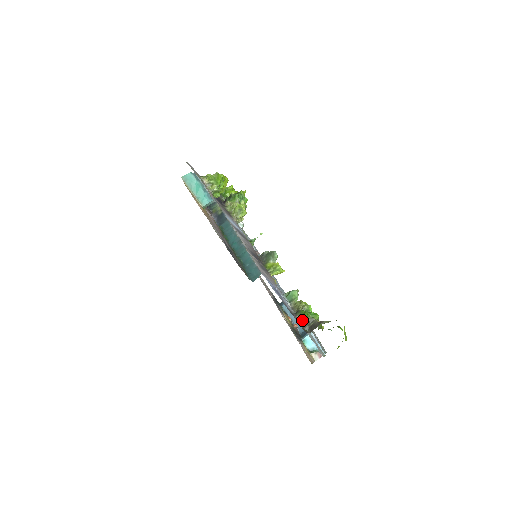
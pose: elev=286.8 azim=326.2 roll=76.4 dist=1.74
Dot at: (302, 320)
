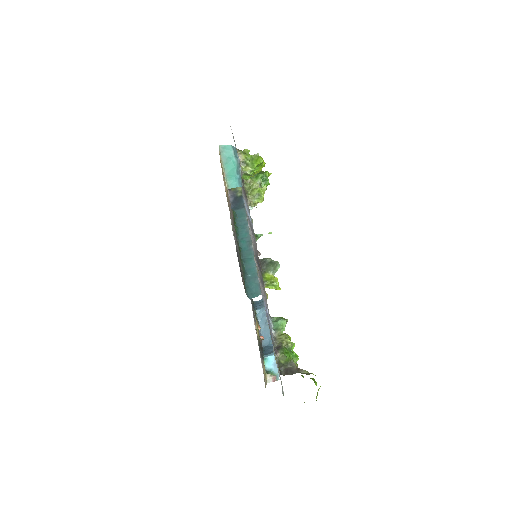
Dot at: (282, 359)
